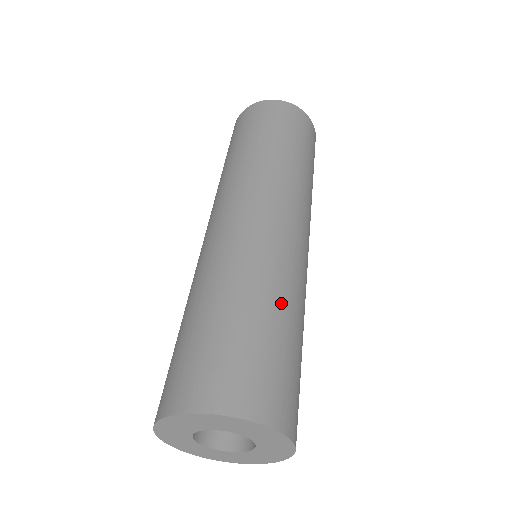
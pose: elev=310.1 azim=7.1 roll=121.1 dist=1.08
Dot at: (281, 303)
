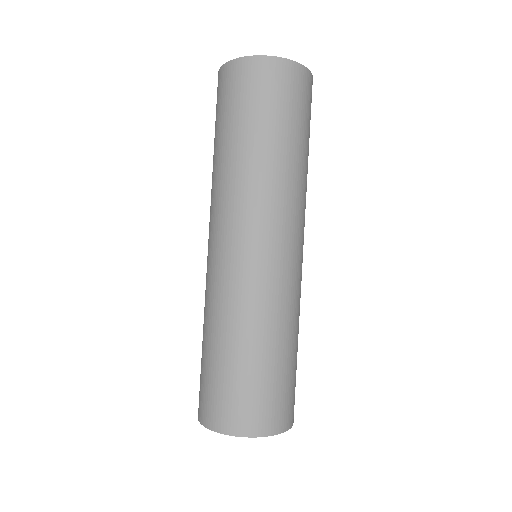
Dot at: (292, 336)
